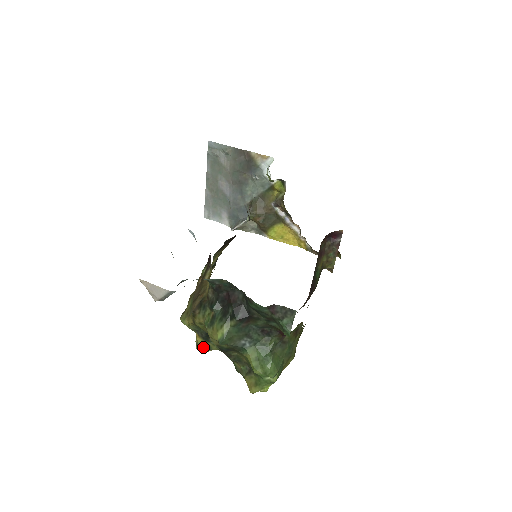
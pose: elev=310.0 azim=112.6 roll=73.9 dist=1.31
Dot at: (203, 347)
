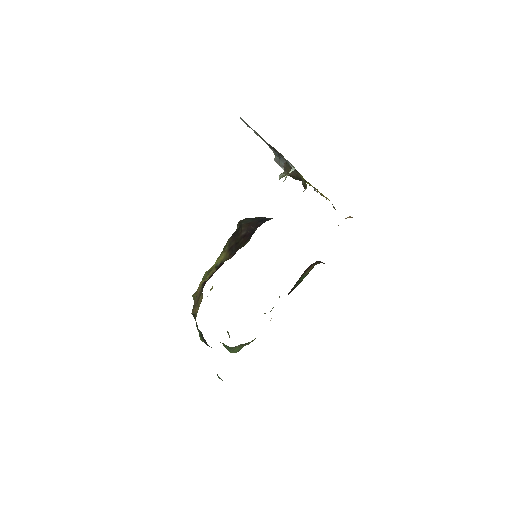
Dot at: occluded
